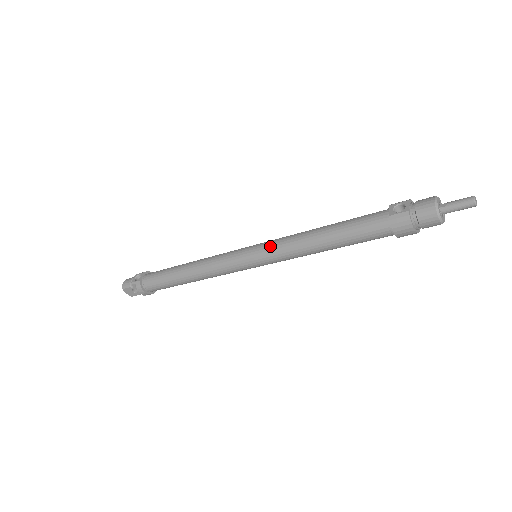
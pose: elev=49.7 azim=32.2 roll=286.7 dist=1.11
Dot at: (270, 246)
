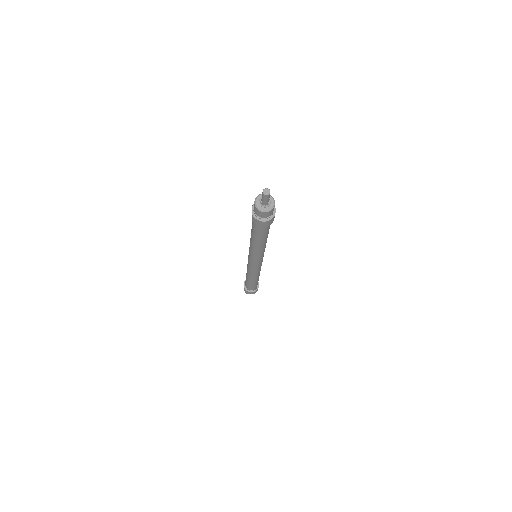
Dot at: (249, 252)
